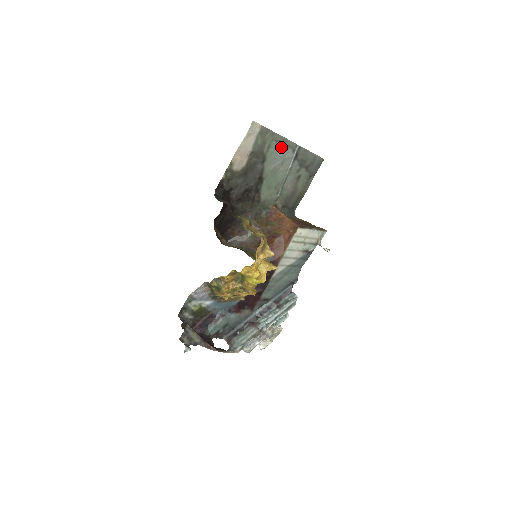
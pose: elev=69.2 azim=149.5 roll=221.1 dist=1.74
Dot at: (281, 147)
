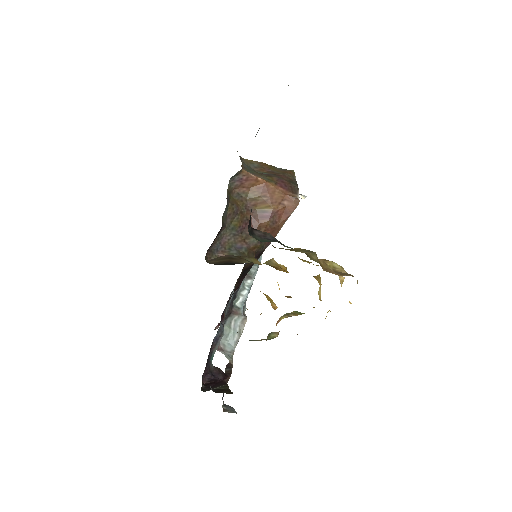
Dot at: occluded
